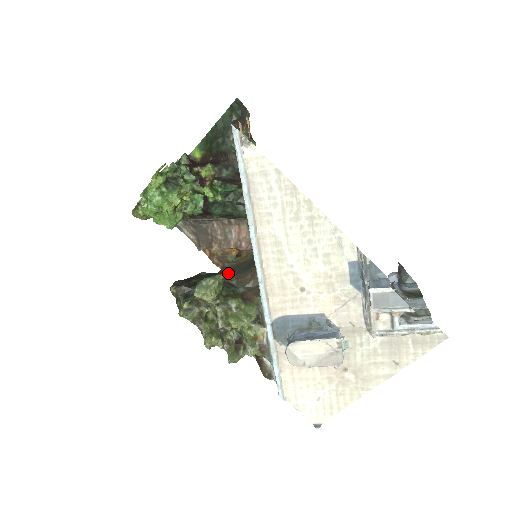
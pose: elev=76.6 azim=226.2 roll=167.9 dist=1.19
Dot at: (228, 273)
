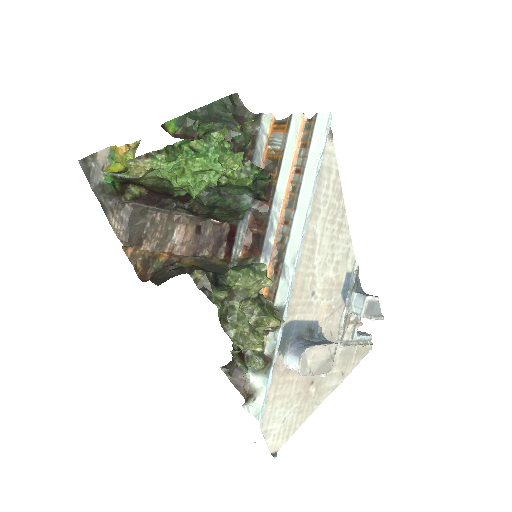
Dot at: occluded
